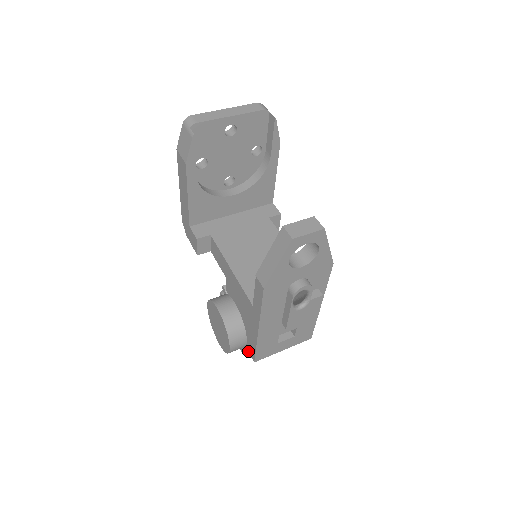
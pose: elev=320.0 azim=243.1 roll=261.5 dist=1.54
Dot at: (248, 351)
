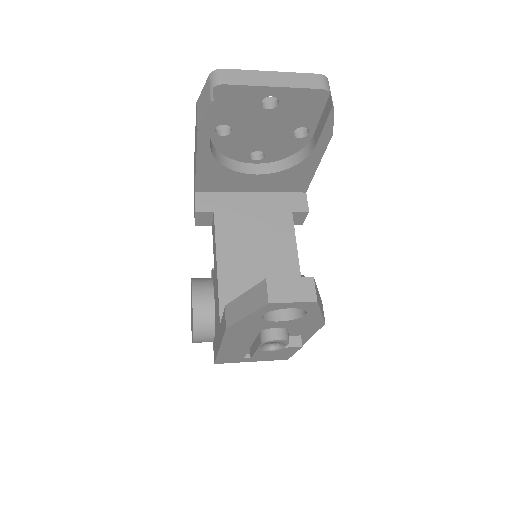
Dot at: (213, 348)
